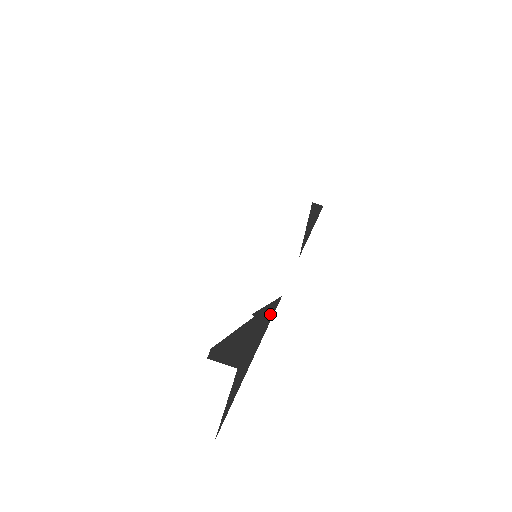
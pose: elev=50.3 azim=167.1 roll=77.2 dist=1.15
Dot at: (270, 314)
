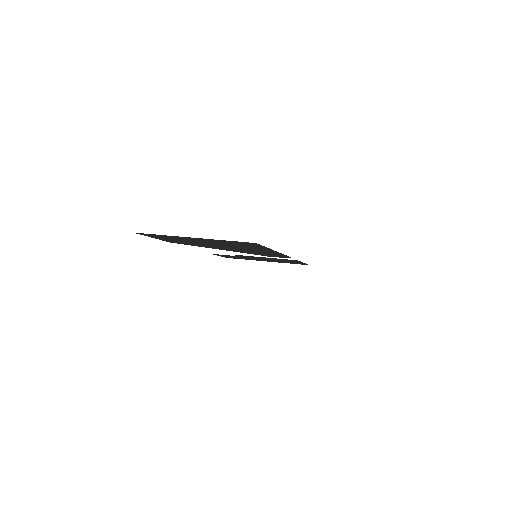
Dot at: (283, 255)
